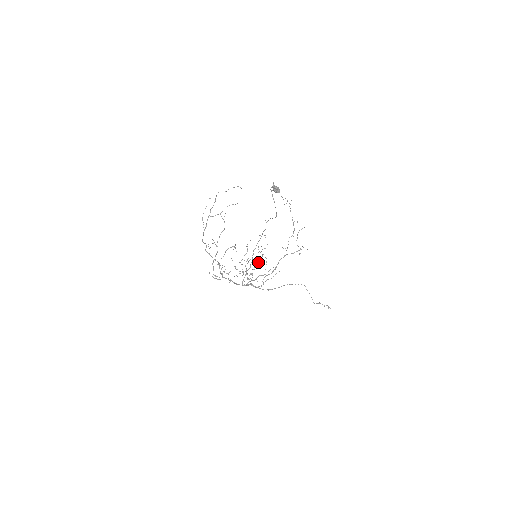
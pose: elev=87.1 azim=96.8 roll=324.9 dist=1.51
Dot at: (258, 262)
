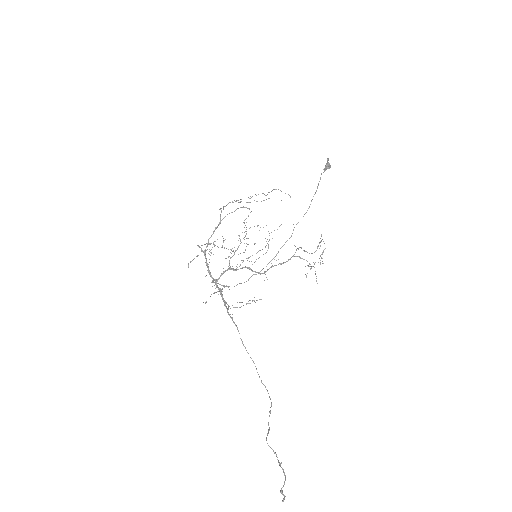
Dot at: occluded
